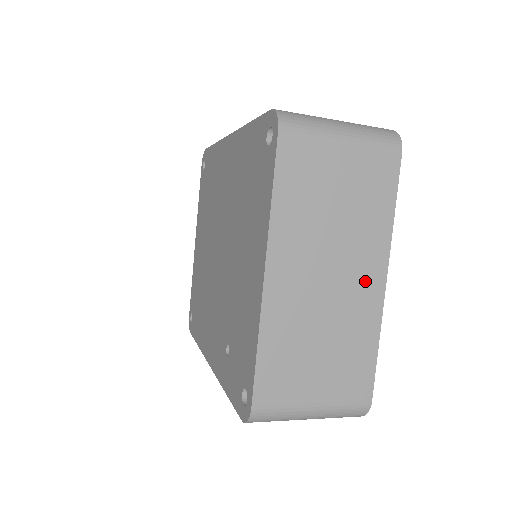
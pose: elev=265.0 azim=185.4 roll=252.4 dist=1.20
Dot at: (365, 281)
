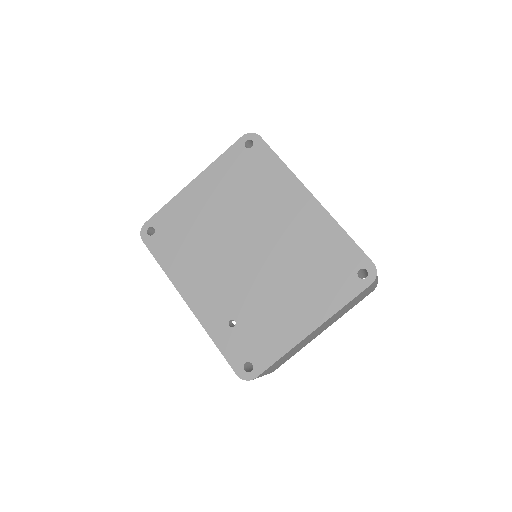
Dot at: (320, 332)
